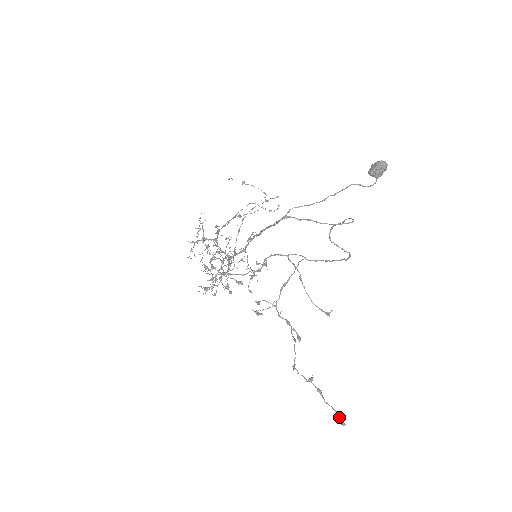
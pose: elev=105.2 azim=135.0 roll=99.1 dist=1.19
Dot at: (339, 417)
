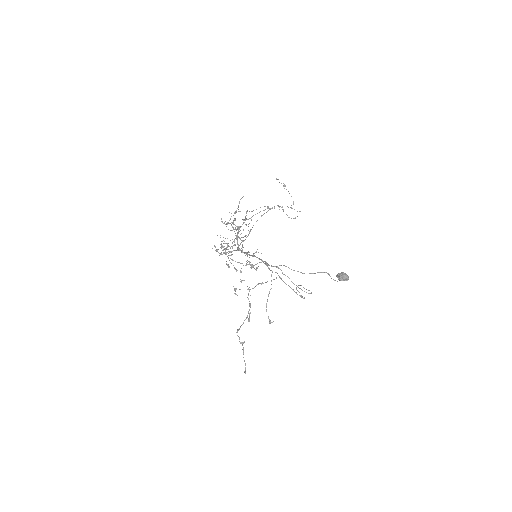
Dot at: (245, 368)
